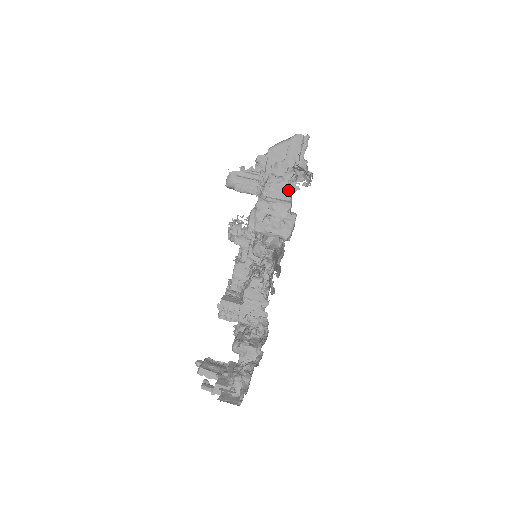
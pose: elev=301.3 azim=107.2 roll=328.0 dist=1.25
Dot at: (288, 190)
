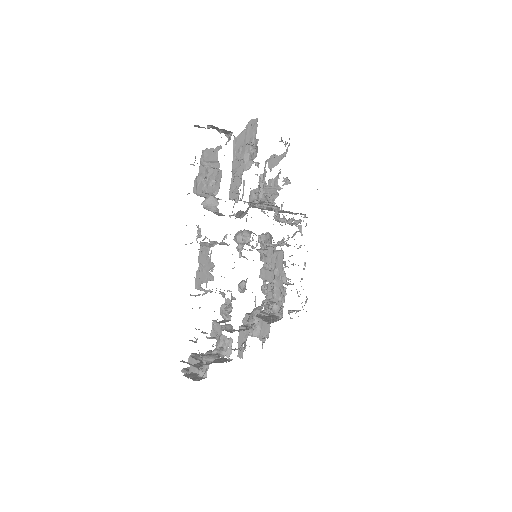
Dot at: (216, 151)
